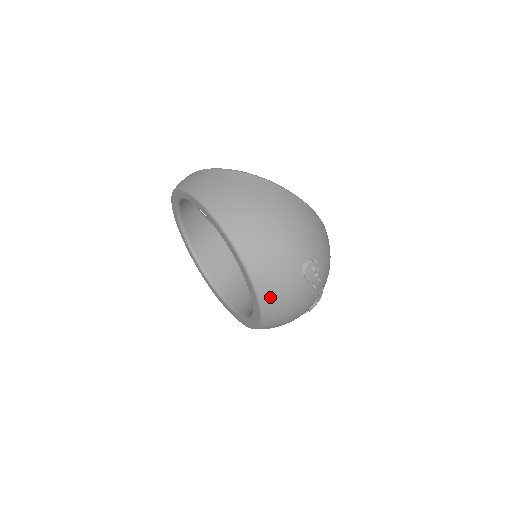
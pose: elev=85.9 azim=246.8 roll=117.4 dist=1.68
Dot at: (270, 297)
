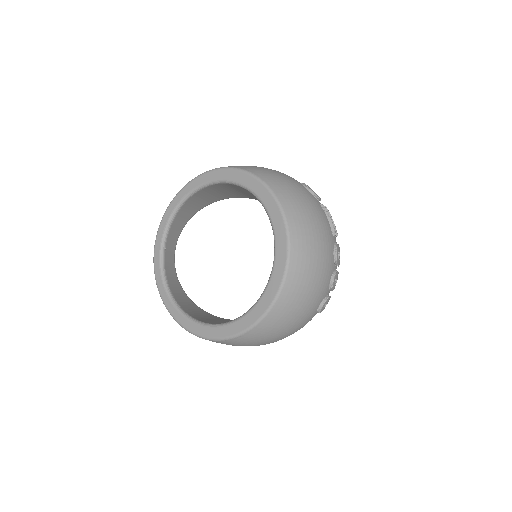
Dot at: (284, 192)
